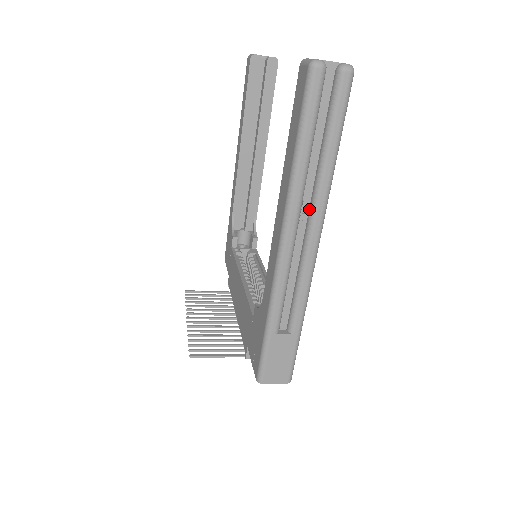
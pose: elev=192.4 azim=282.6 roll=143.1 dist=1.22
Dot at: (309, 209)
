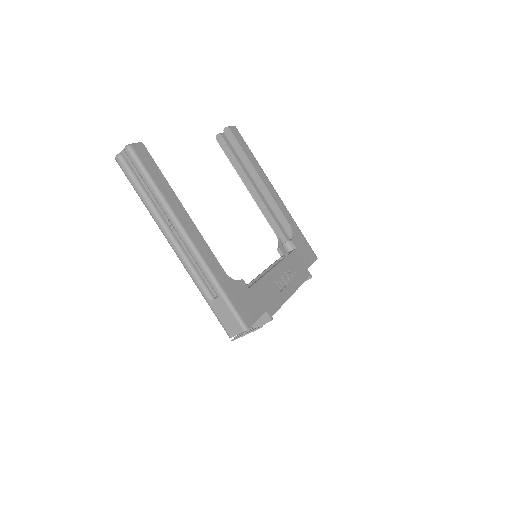
Dot at: (170, 221)
